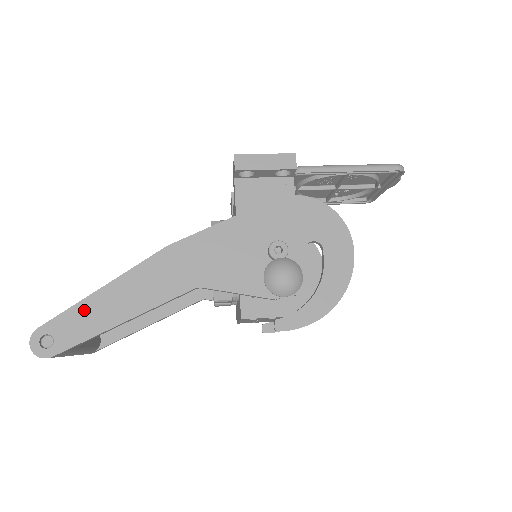
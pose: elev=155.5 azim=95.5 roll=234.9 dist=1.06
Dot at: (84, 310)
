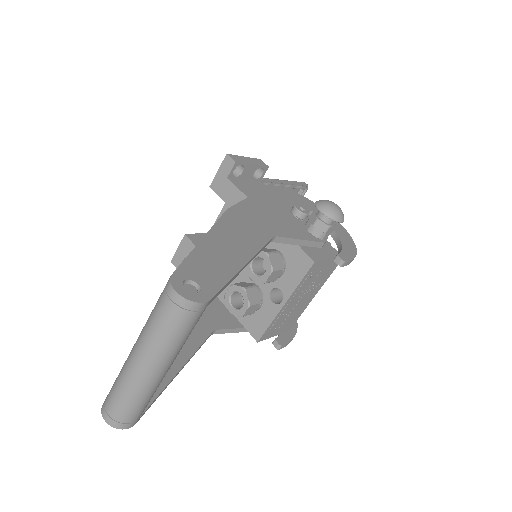
Dot at: (204, 256)
